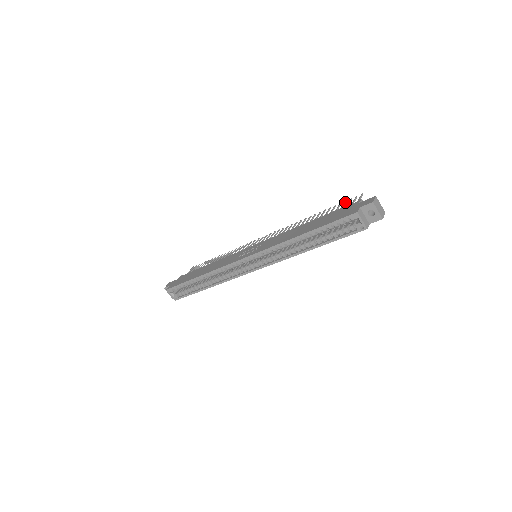
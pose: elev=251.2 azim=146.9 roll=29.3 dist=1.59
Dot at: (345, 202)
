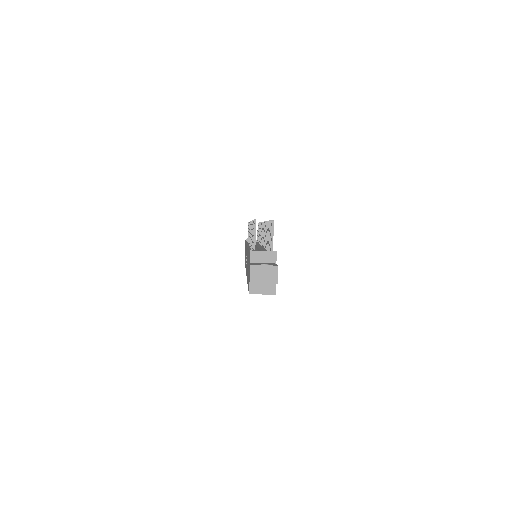
Dot at: occluded
